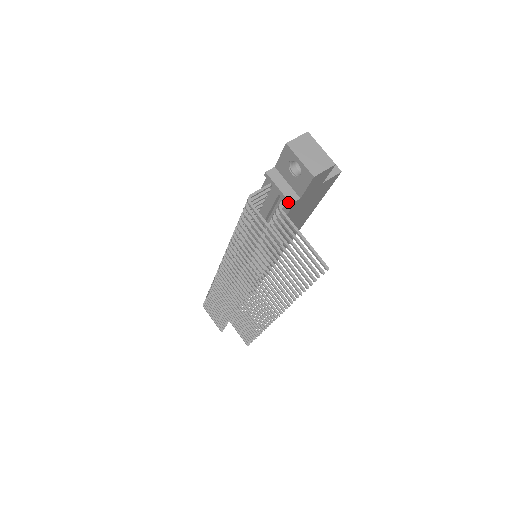
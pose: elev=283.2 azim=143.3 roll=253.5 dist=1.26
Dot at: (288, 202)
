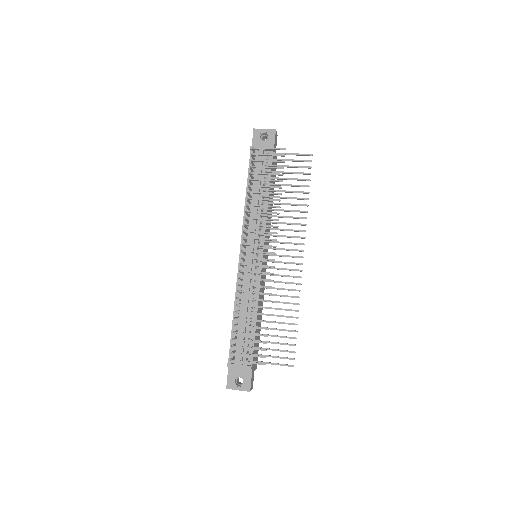
Dot at: occluded
